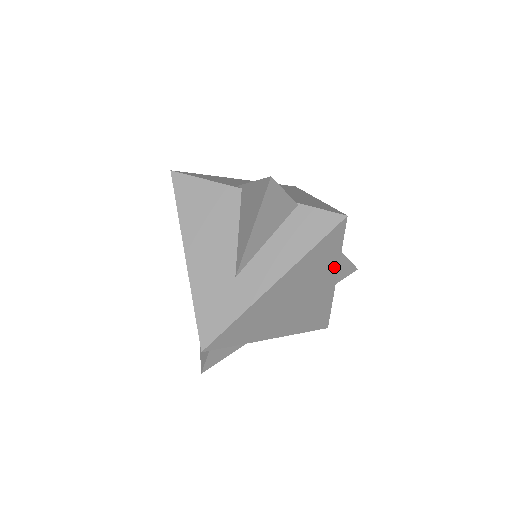
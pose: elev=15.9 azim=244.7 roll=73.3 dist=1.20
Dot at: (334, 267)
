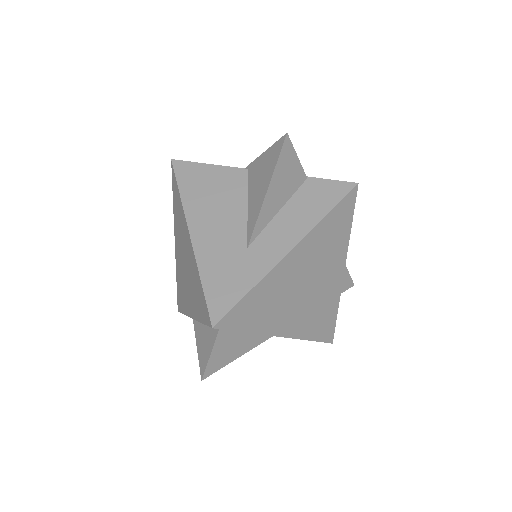
Dot at: (343, 251)
